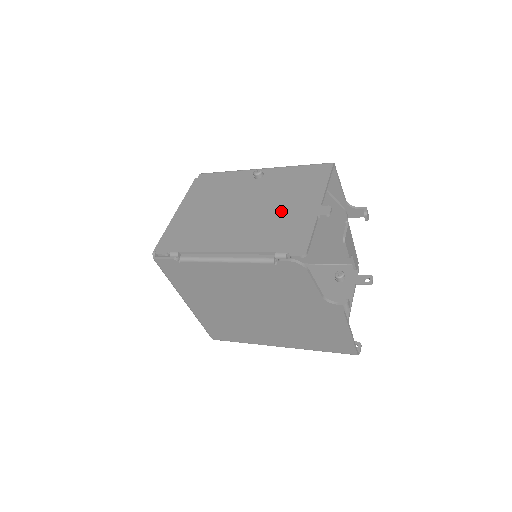
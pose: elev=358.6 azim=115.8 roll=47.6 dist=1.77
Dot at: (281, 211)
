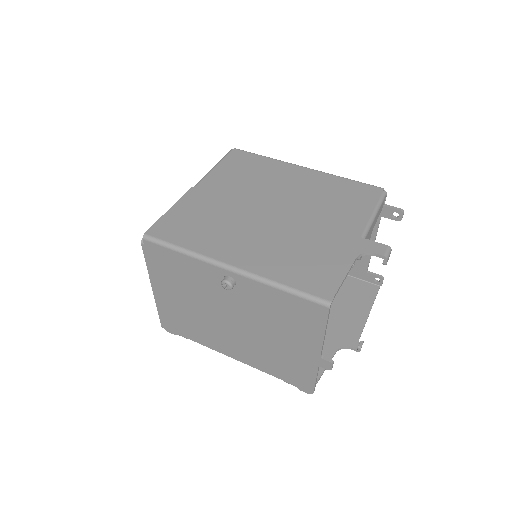
Dot at: (276, 345)
